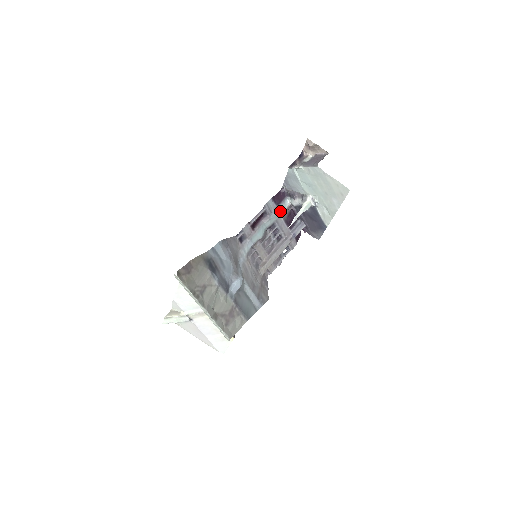
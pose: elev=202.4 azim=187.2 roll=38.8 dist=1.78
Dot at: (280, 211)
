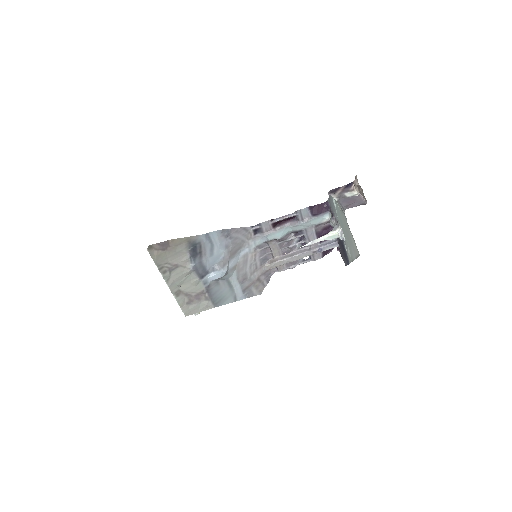
Dot at: (314, 222)
